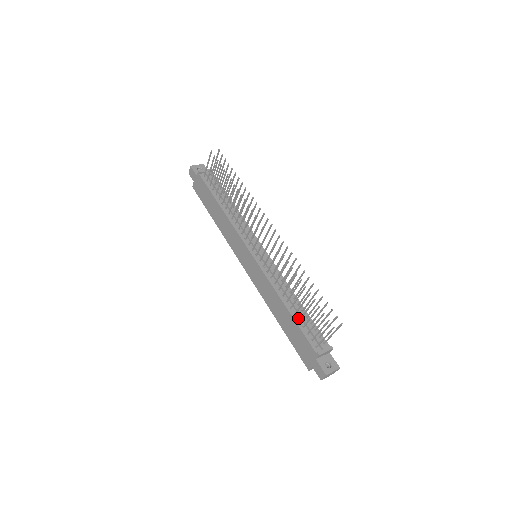
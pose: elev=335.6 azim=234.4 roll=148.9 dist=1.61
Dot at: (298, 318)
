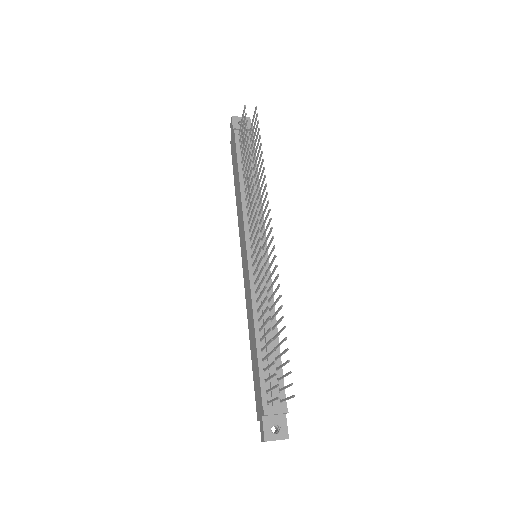
Dot at: (264, 356)
